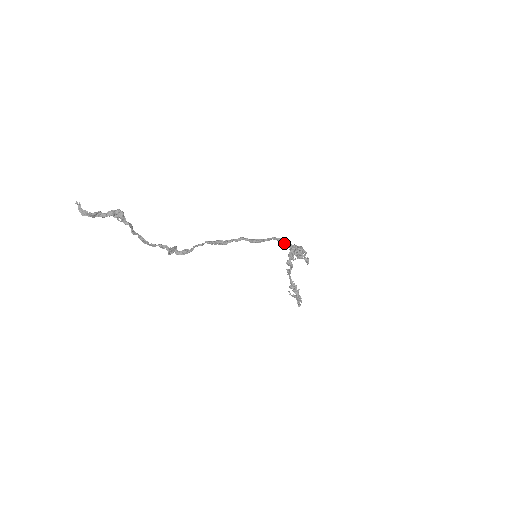
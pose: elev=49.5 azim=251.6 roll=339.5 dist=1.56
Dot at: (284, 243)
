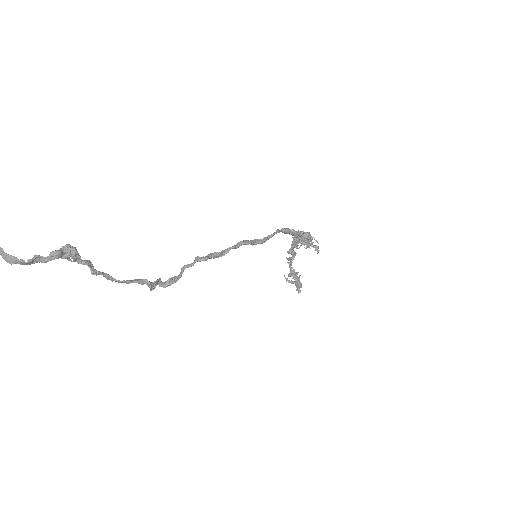
Dot at: (289, 233)
